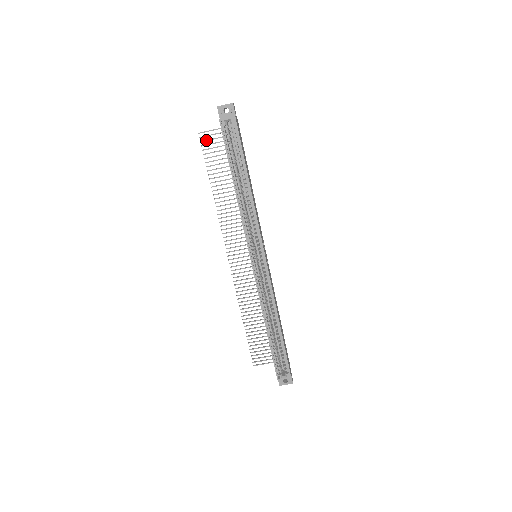
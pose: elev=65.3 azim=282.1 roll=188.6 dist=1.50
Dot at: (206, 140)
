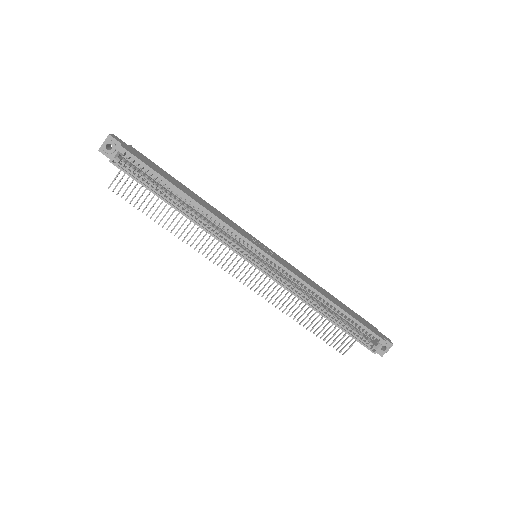
Dot at: (120, 188)
